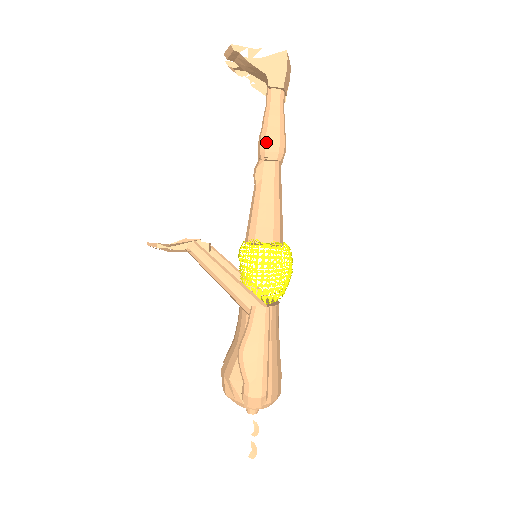
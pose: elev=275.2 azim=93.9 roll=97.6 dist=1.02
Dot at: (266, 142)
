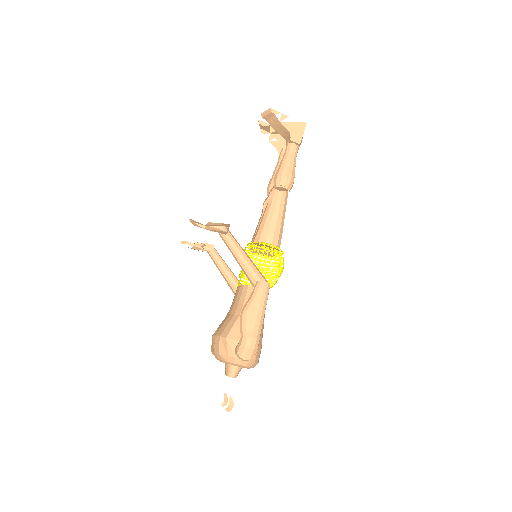
Dot at: (282, 175)
